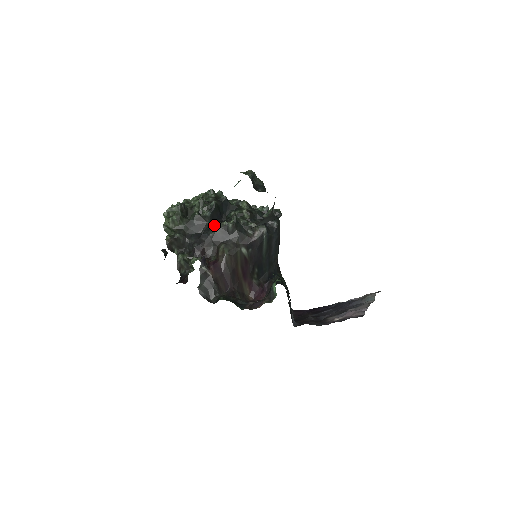
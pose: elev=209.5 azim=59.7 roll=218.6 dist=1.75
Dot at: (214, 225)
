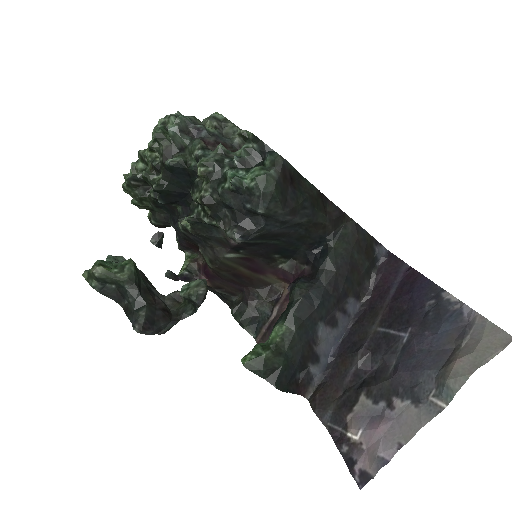
Dot at: (182, 209)
